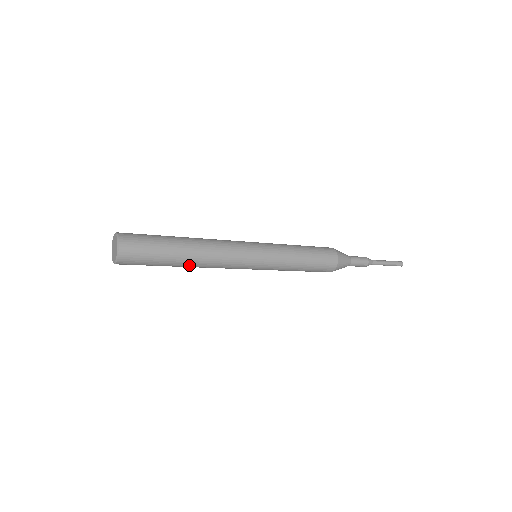
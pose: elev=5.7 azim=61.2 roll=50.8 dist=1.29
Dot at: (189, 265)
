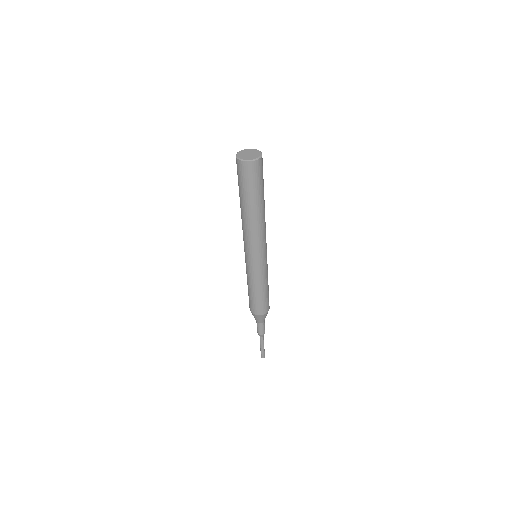
Dot at: (253, 214)
